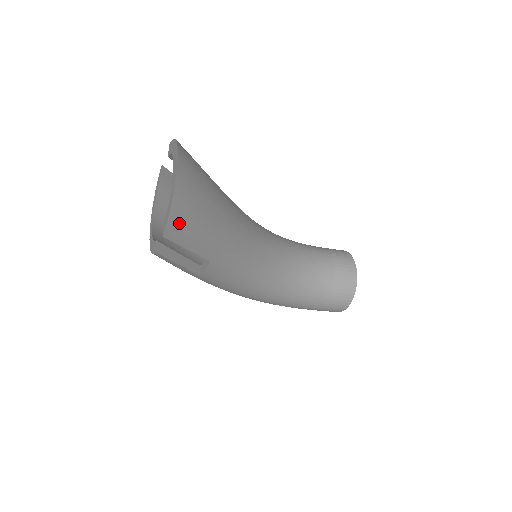
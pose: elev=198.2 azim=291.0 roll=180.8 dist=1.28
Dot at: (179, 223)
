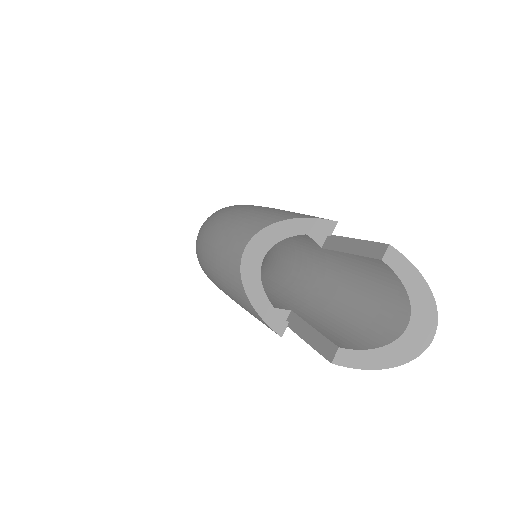
Dot at: occluded
